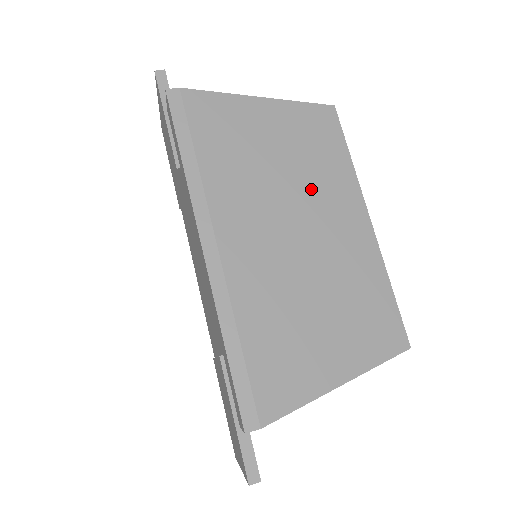
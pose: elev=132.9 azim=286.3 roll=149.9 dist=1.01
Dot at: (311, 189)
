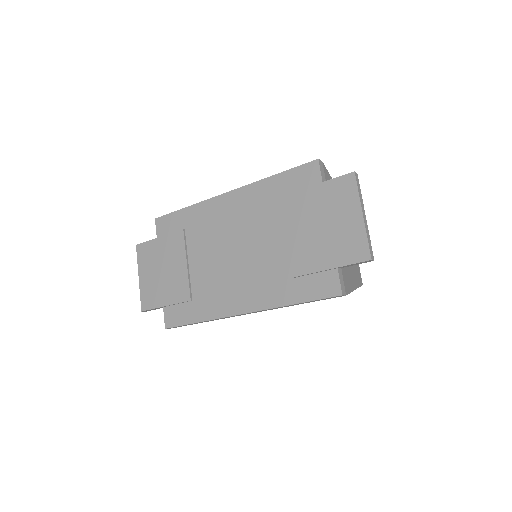
Dot at: occluded
